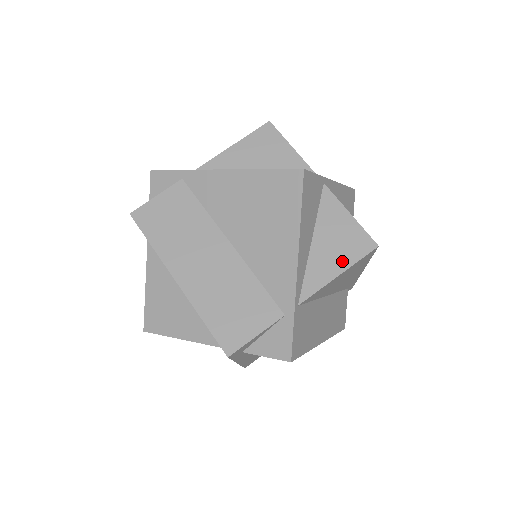
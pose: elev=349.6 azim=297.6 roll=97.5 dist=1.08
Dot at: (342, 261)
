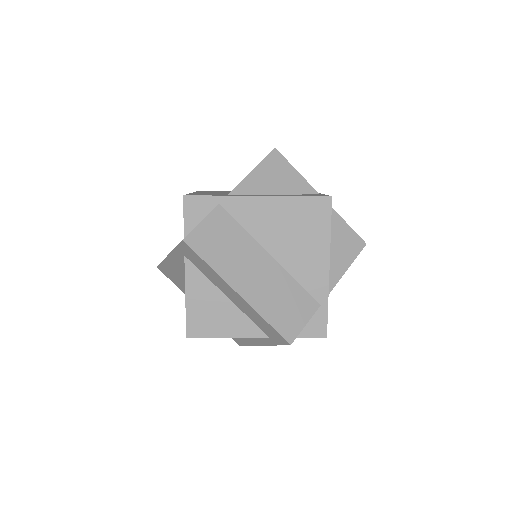
Dot at: (347, 258)
